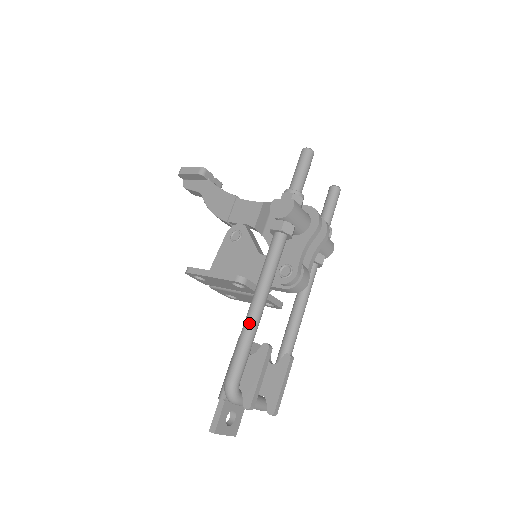
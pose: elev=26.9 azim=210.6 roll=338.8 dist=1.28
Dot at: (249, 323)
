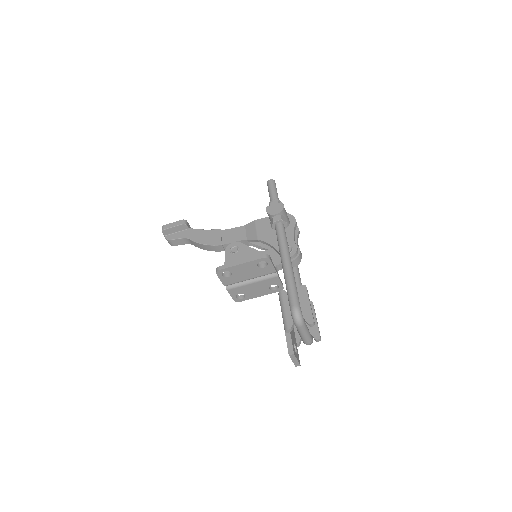
Dot at: (289, 273)
